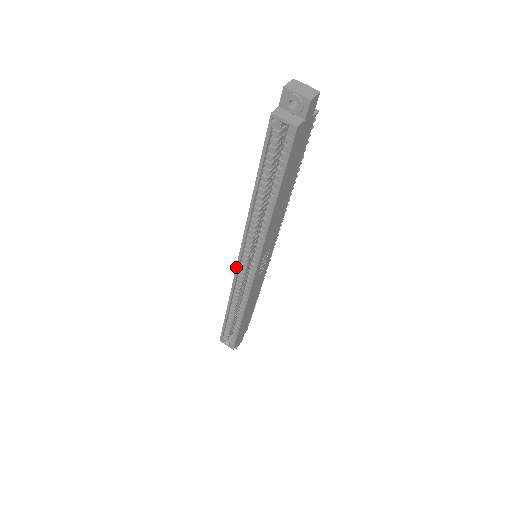
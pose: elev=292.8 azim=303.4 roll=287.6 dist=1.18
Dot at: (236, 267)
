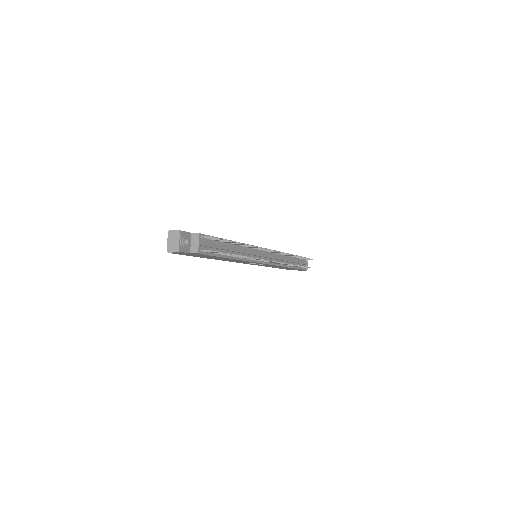
Dot at: occluded
